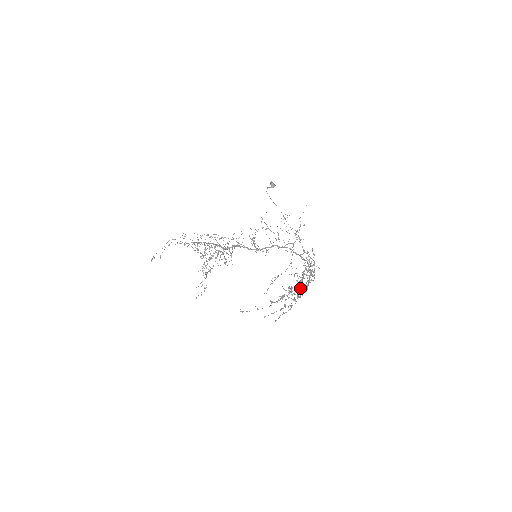
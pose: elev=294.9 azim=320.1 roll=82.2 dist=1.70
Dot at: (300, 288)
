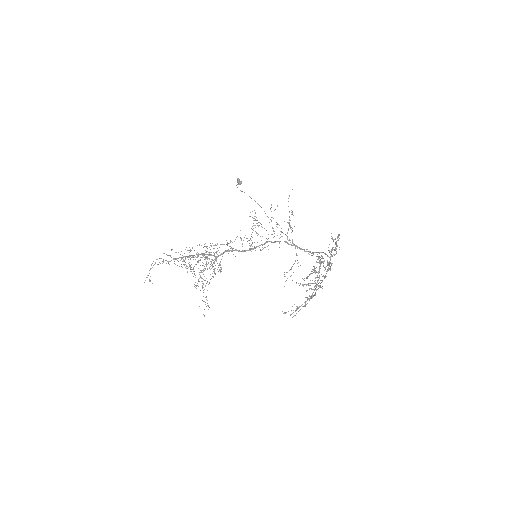
Dot at: occluded
